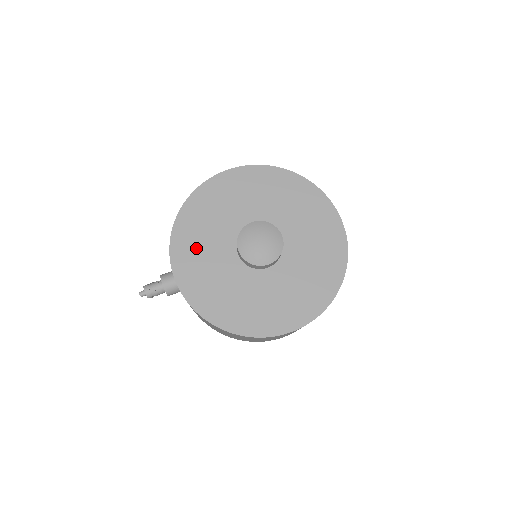
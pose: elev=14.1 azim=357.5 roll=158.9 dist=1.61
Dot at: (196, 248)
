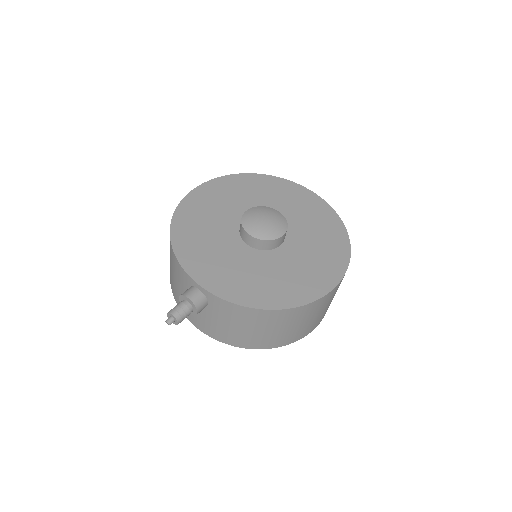
Dot at: (205, 253)
